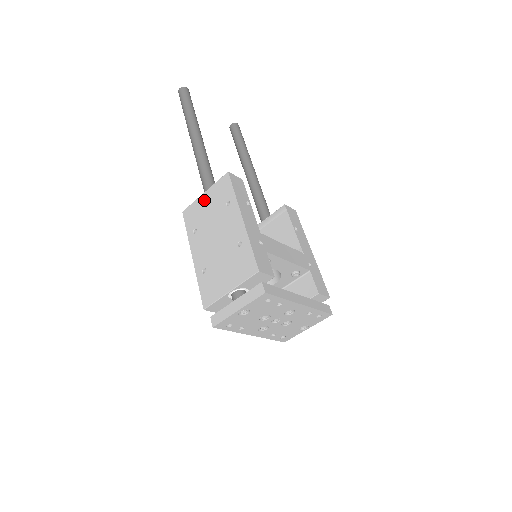
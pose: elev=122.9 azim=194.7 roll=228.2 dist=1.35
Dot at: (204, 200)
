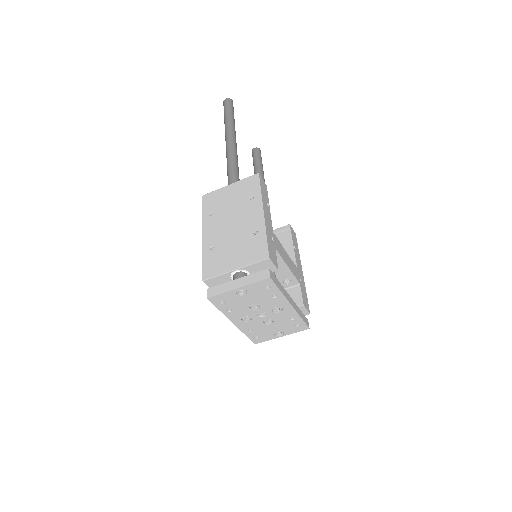
Dot at: (228, 190)
